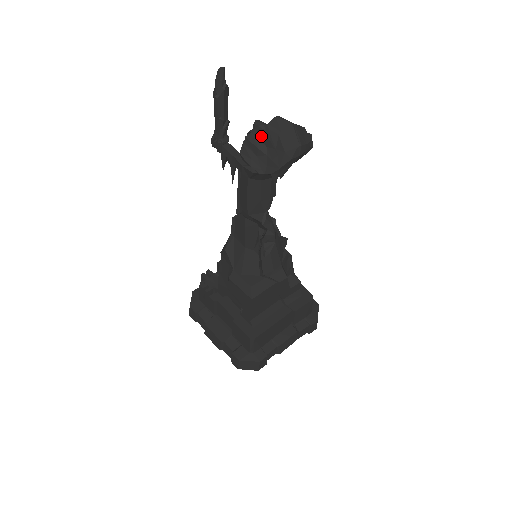
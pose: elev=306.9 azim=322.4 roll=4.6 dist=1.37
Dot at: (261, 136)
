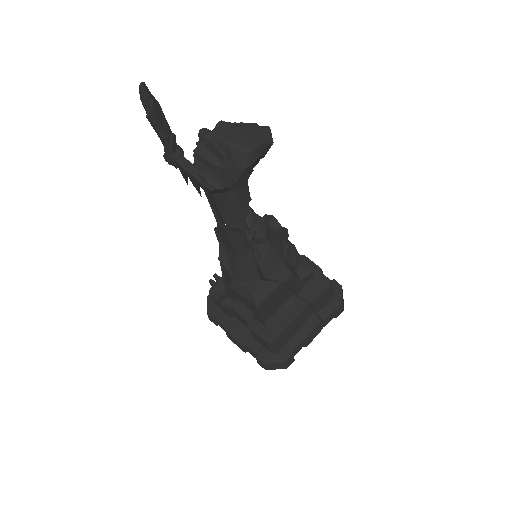
Dot at: (209, 147)
